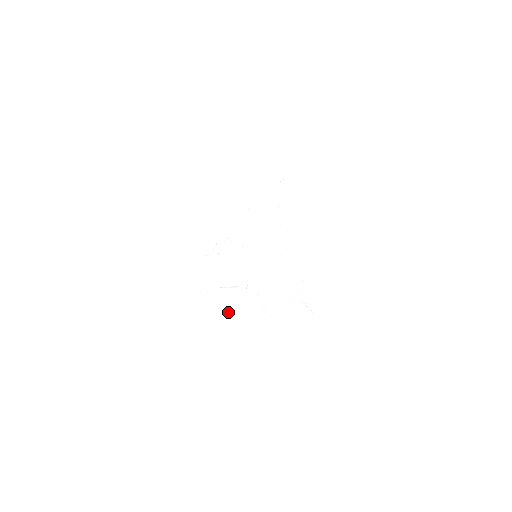
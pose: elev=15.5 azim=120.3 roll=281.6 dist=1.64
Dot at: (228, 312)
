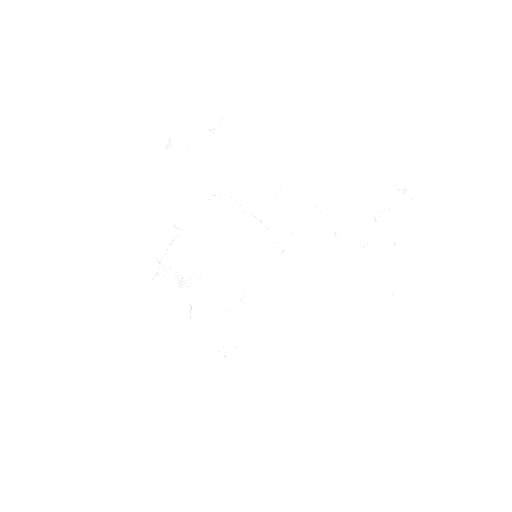
Dot at: occluded
